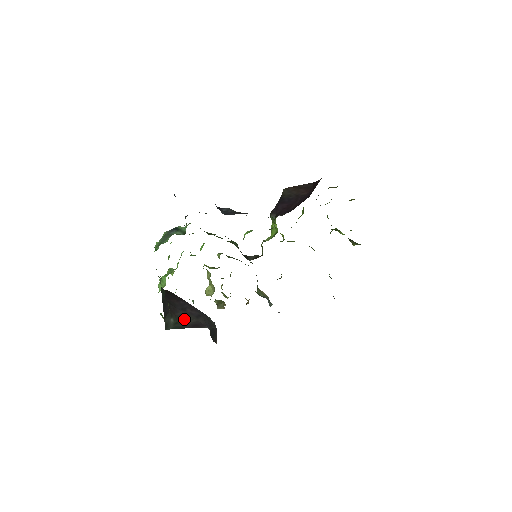
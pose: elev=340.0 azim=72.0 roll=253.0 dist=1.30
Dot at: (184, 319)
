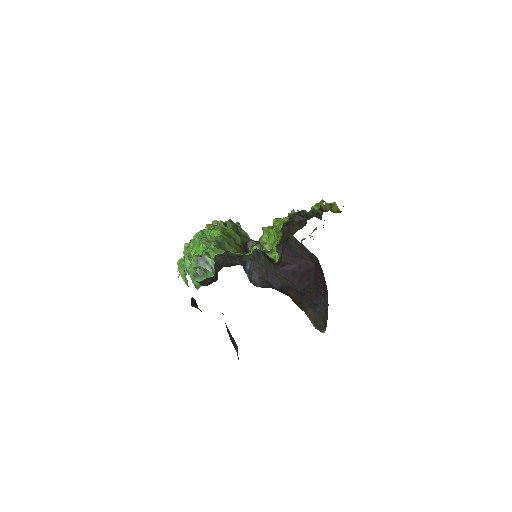
Dot at: occluded
